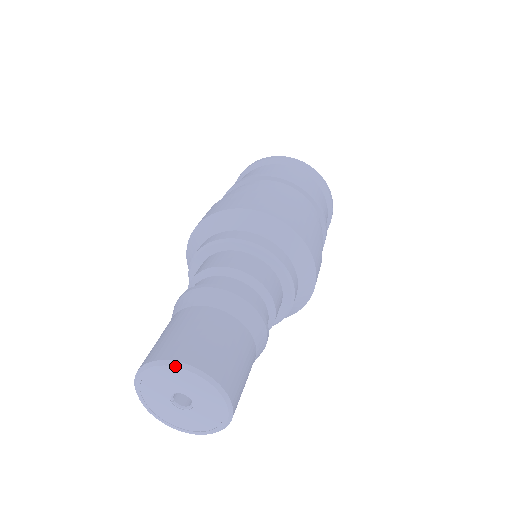
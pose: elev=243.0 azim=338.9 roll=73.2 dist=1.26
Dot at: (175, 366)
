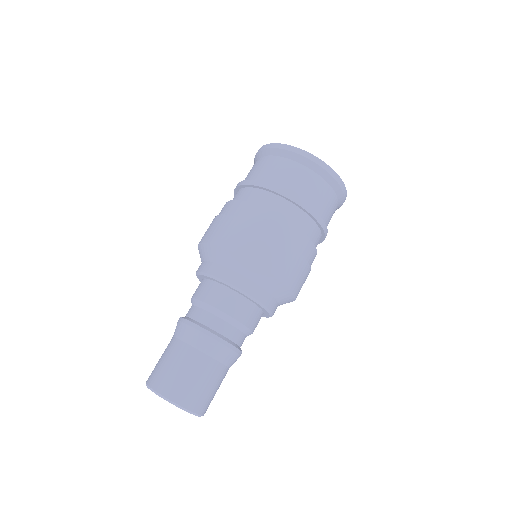
Dot at: (151, 390)
